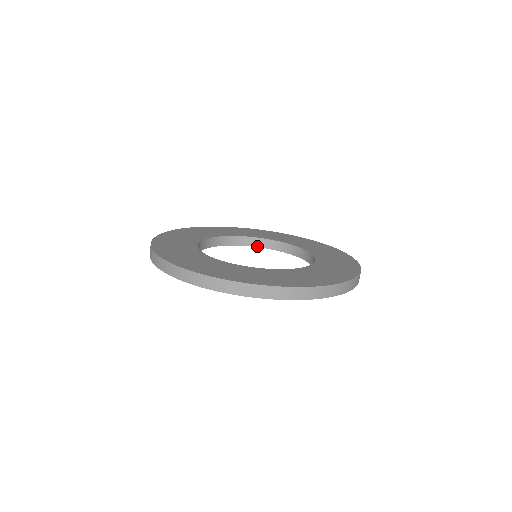
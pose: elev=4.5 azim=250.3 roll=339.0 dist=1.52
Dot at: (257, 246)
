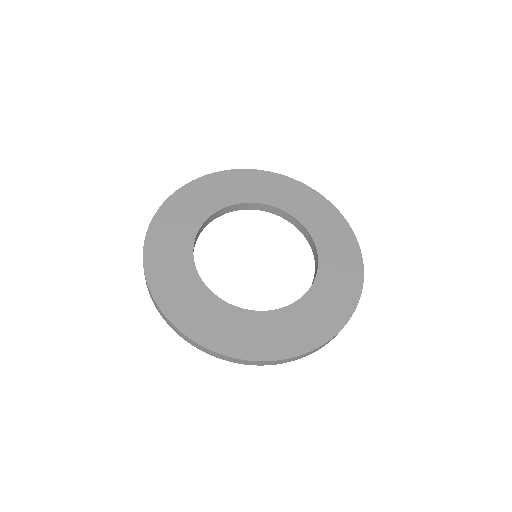
Dot at: (246, 209)
